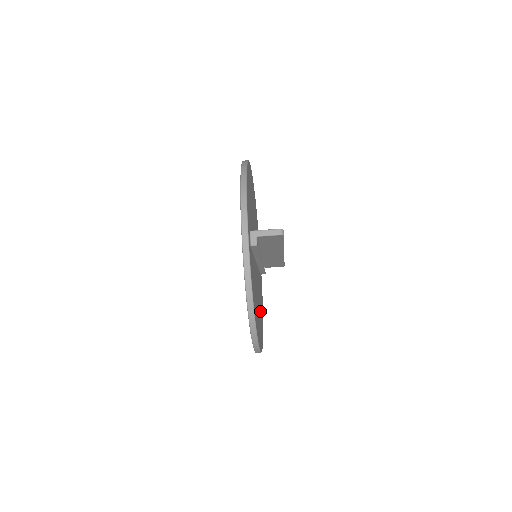
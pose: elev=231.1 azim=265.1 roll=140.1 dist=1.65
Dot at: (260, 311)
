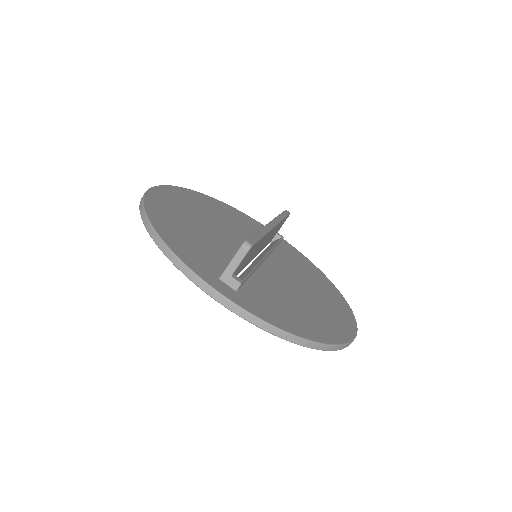
Dot at: (315, 289)
